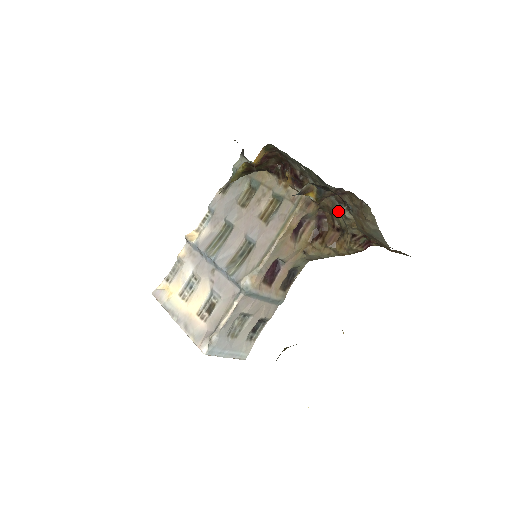
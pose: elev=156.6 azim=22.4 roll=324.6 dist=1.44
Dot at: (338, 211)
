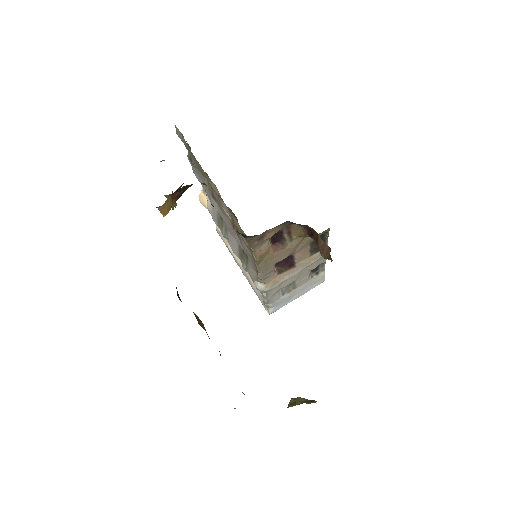
Dot at: occluded
